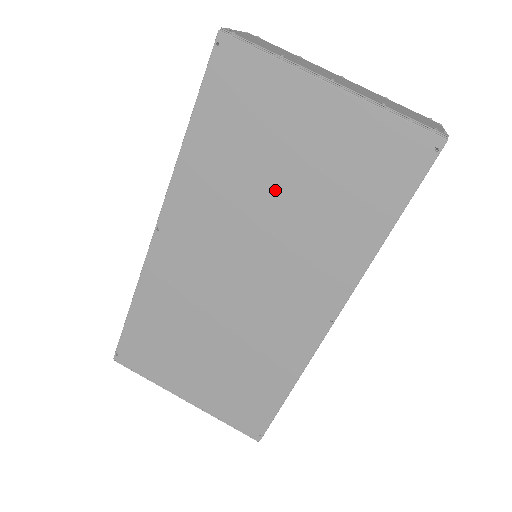
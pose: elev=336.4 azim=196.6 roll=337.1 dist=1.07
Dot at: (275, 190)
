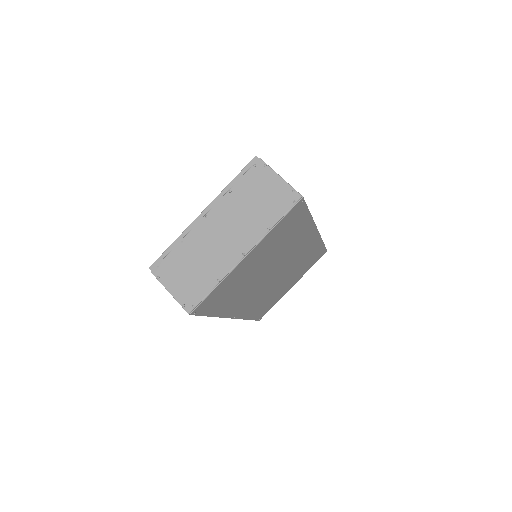
Dot at: (261, 270)
